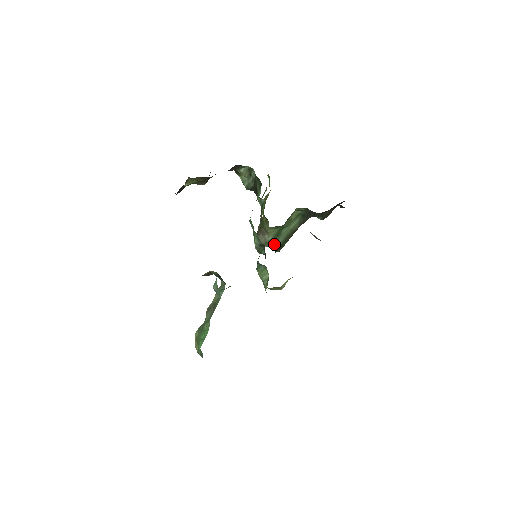
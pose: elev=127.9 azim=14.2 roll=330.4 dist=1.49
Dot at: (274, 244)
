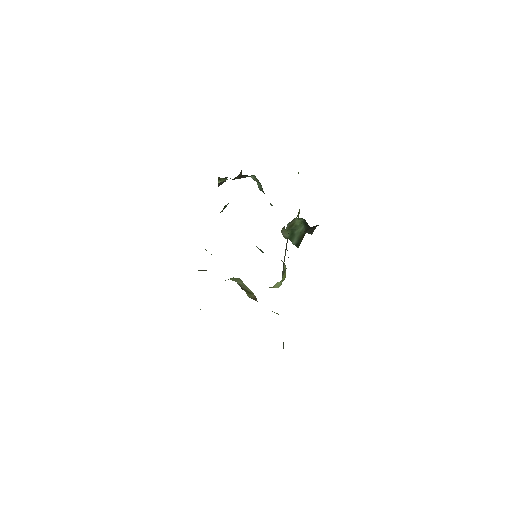
Dot at: (292, 241)
